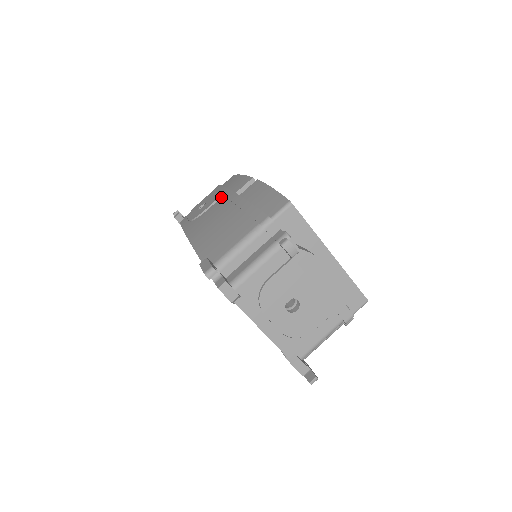
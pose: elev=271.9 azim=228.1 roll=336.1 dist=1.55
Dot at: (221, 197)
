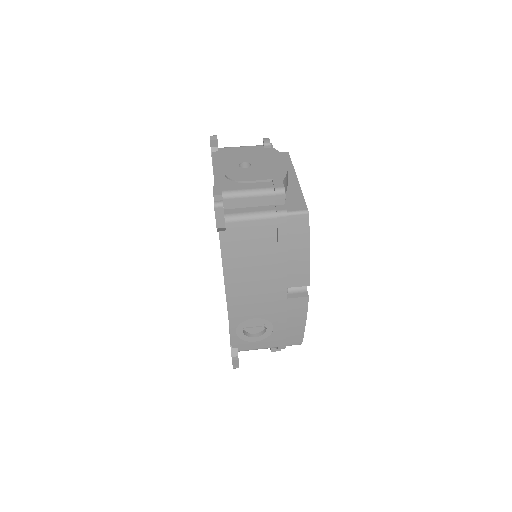
Dot at: occluded
